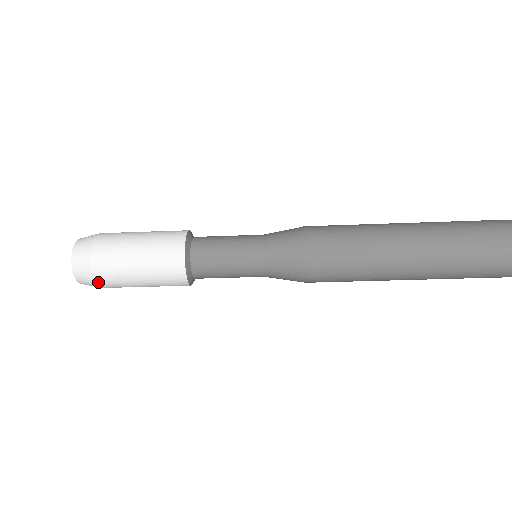
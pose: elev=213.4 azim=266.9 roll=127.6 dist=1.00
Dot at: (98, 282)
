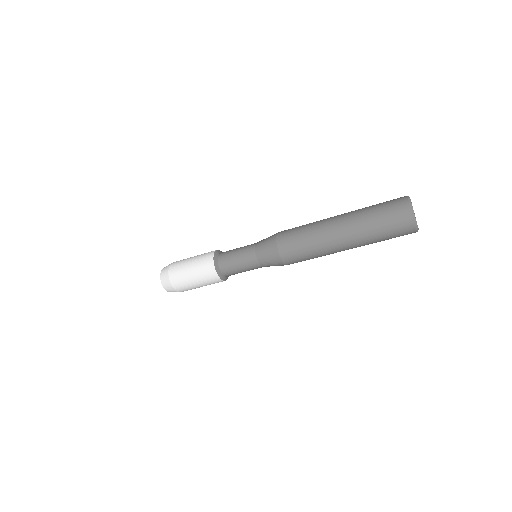
Dot at: (170, 277)
